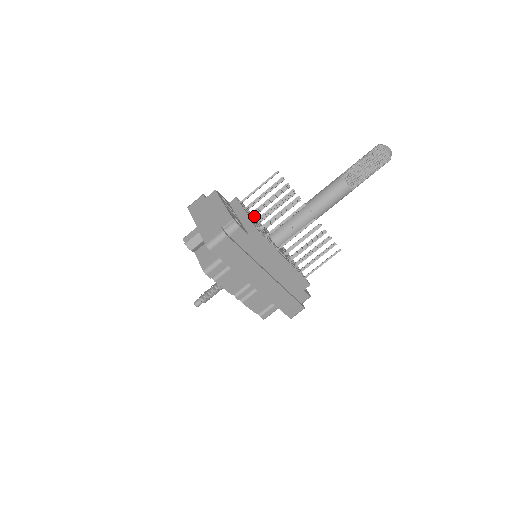
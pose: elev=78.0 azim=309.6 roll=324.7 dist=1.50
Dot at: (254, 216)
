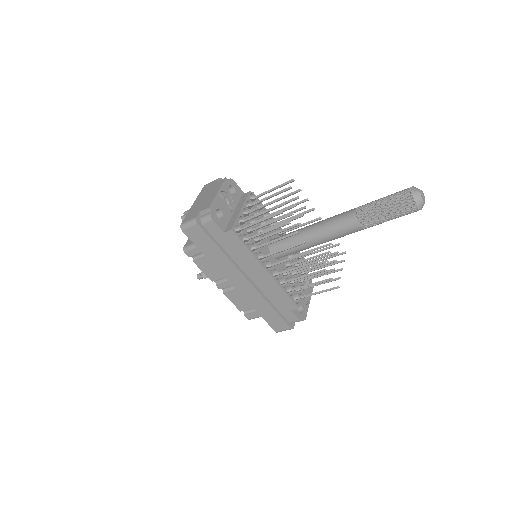
Dot at: occluded
